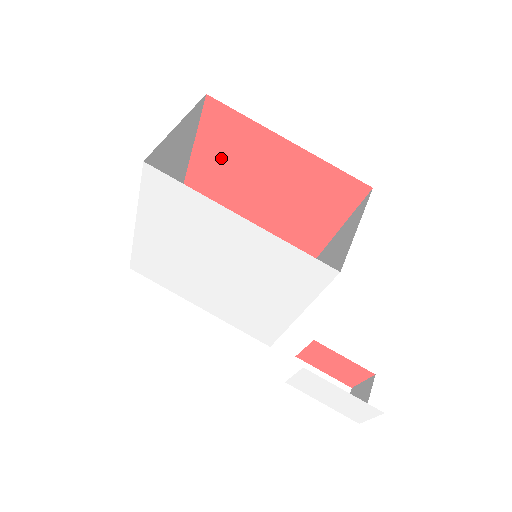
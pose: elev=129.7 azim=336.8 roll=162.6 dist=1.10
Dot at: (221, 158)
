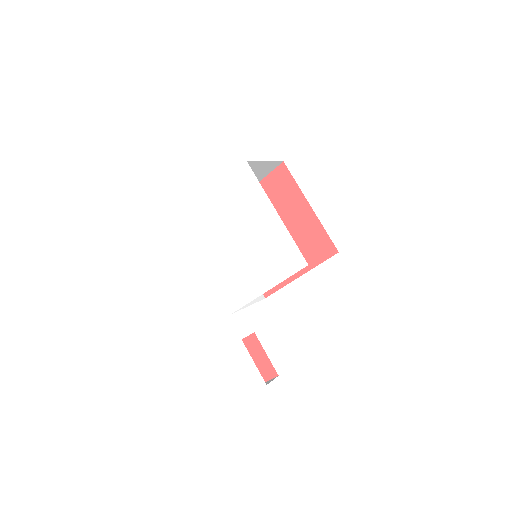
Dot at: occluded
